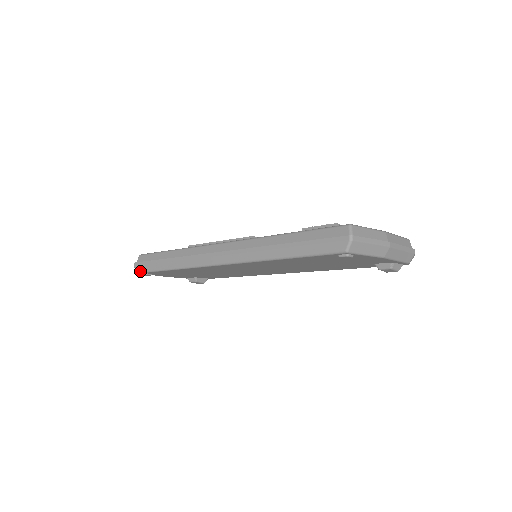
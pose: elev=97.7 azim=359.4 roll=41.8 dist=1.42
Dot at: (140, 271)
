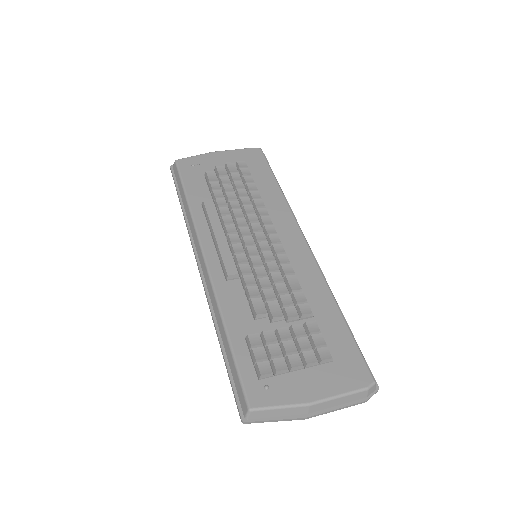
Dot at: occluded
